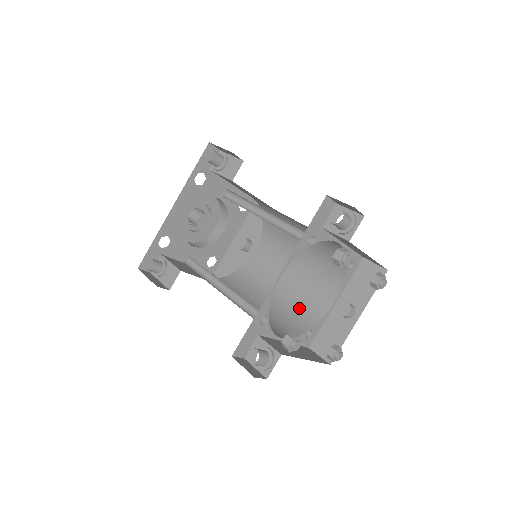
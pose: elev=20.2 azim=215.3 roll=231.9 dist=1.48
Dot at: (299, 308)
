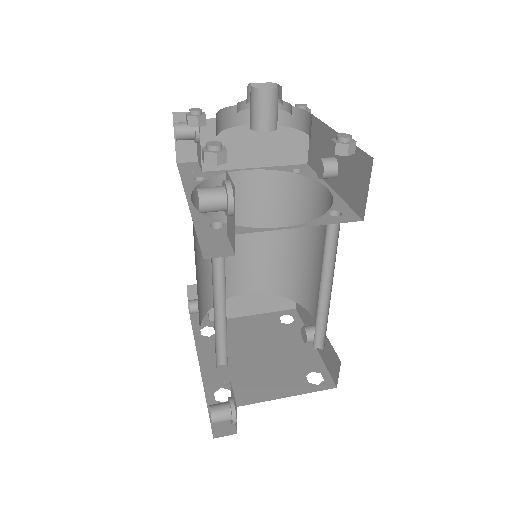
Dot at: (300, 279)
